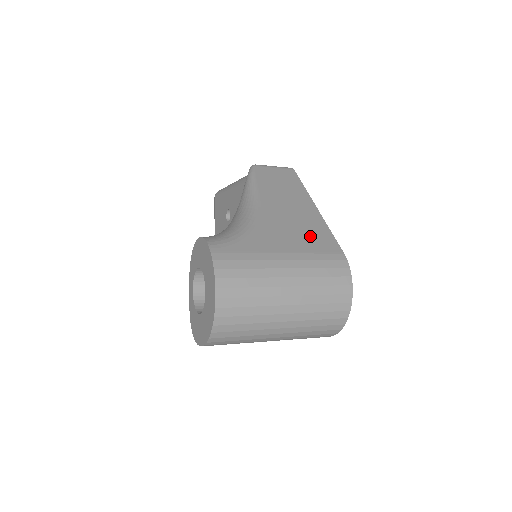
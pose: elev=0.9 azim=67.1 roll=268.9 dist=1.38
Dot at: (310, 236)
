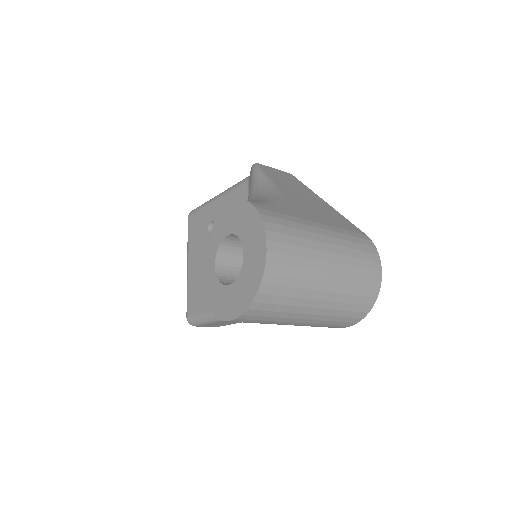
Dot at: (332, 217)
